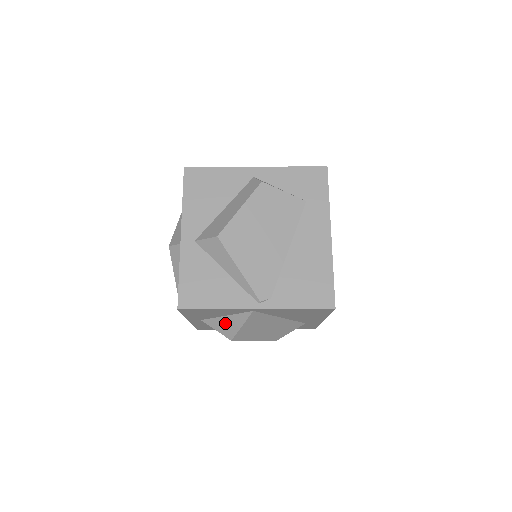
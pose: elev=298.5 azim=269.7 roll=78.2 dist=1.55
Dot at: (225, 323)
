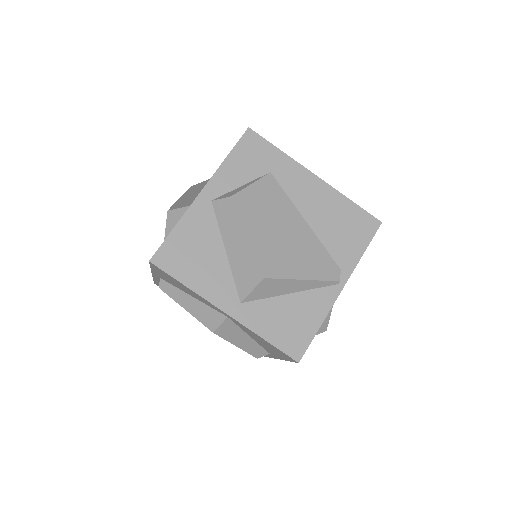
Dot at: occluded
